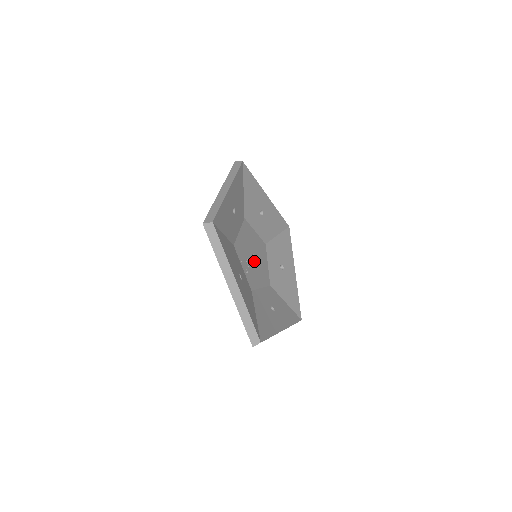
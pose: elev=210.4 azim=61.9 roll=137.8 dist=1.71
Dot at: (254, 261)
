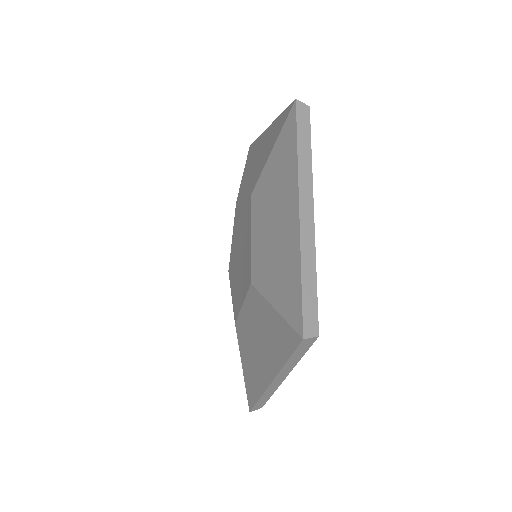
Dot at: occluded
